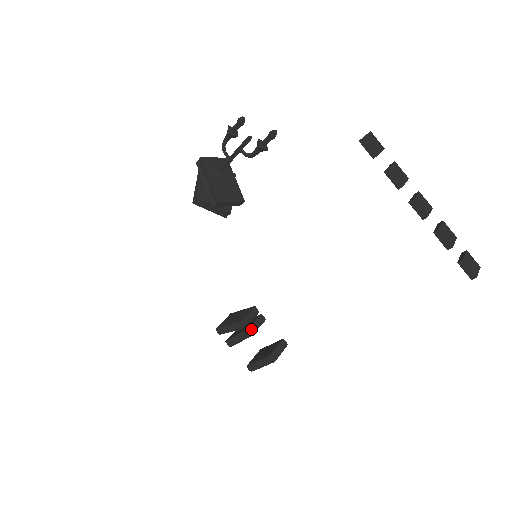
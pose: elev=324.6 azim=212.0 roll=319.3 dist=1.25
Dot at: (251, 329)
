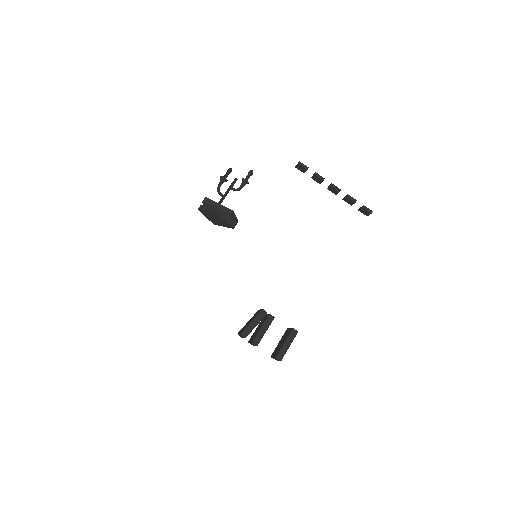
Dot at: (270, 315)
